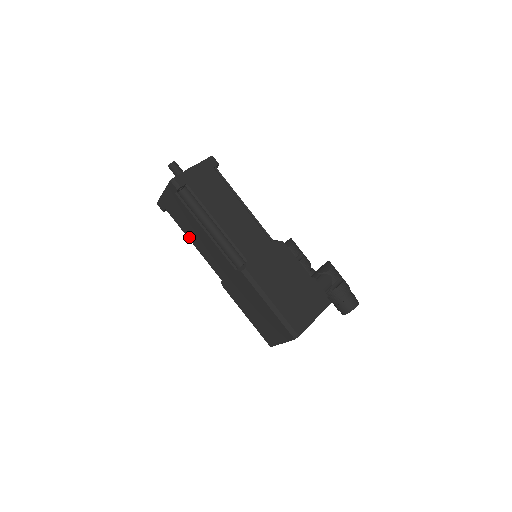
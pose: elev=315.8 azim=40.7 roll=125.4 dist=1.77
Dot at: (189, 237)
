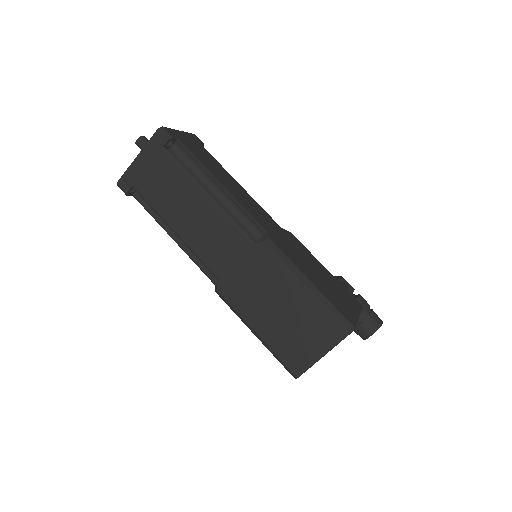
Dot at: (169, 220)
